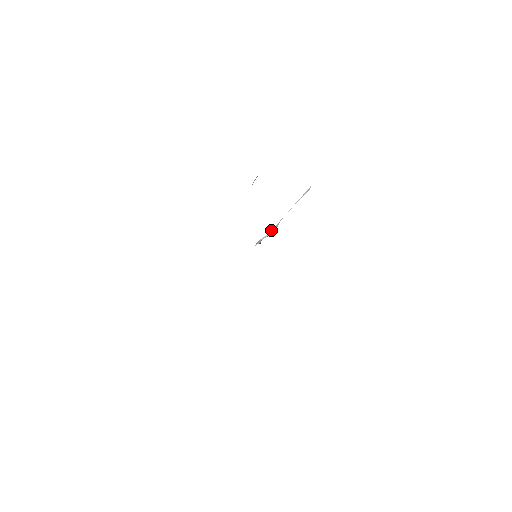
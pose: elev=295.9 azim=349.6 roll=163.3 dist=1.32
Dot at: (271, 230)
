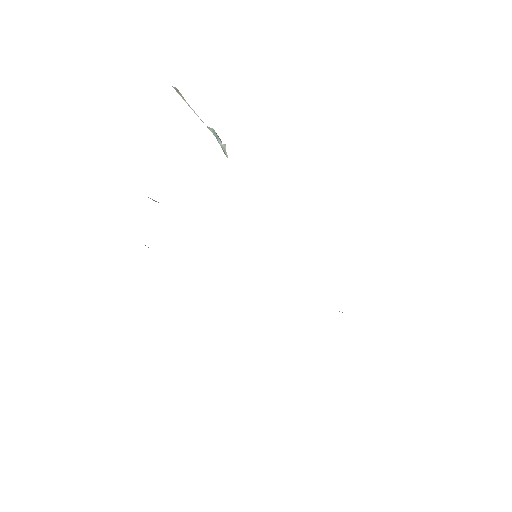
Dot at: occluded
